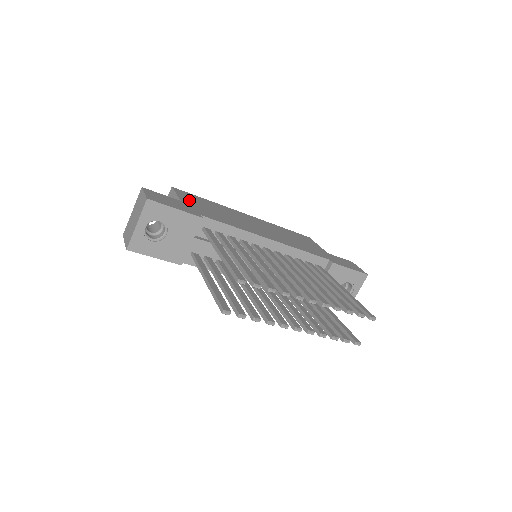
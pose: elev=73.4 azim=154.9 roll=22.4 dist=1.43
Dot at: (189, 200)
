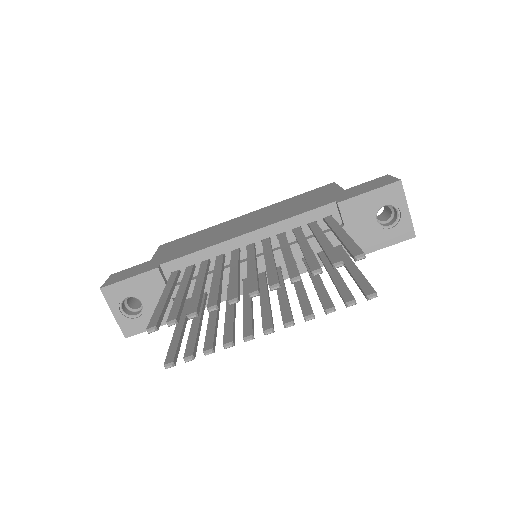
Dot at: (165, 251)
